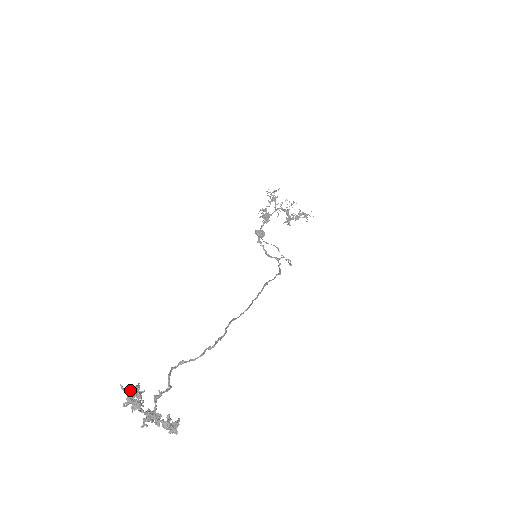
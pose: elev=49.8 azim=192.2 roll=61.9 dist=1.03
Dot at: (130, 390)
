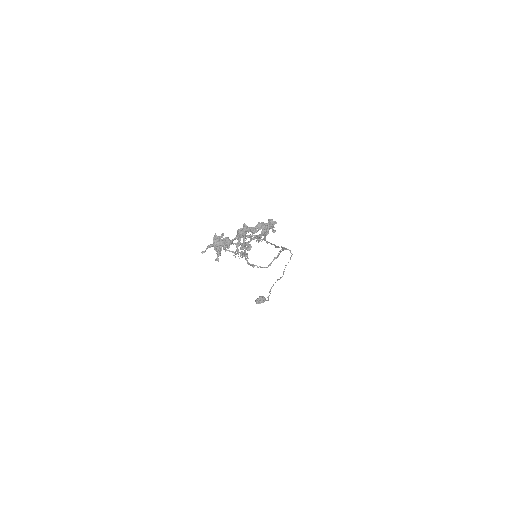
Dot at: (212, 245)
